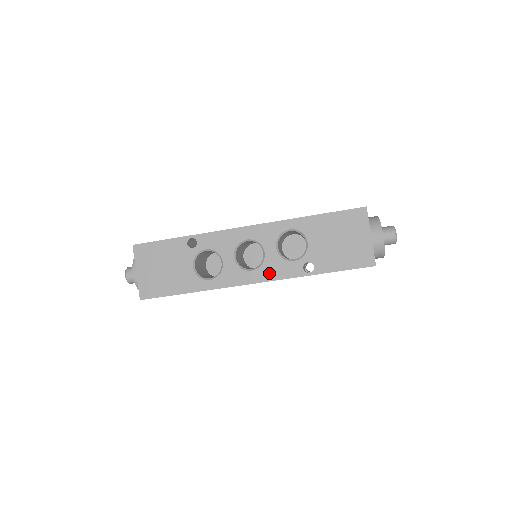
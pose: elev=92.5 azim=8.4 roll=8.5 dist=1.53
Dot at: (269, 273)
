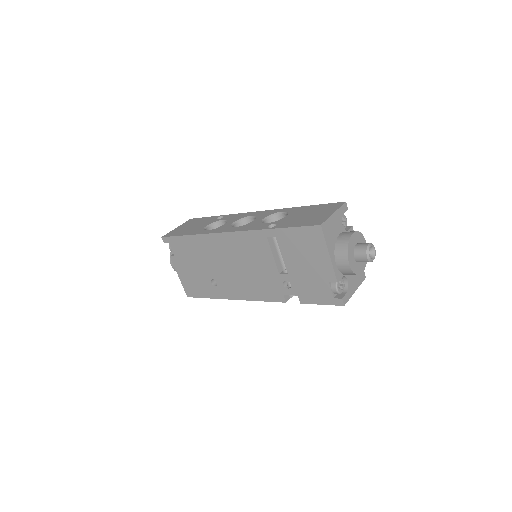
Dot at: (244, 228)
